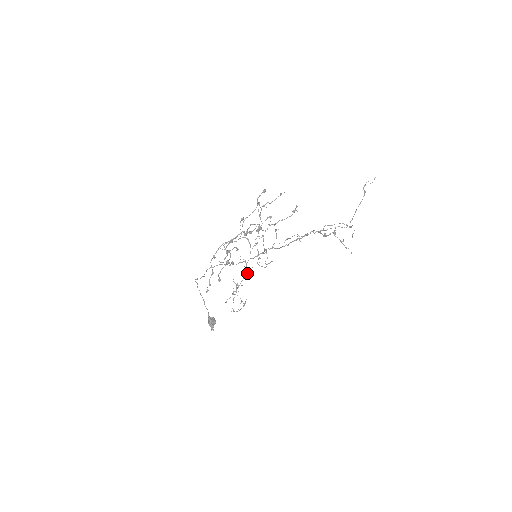
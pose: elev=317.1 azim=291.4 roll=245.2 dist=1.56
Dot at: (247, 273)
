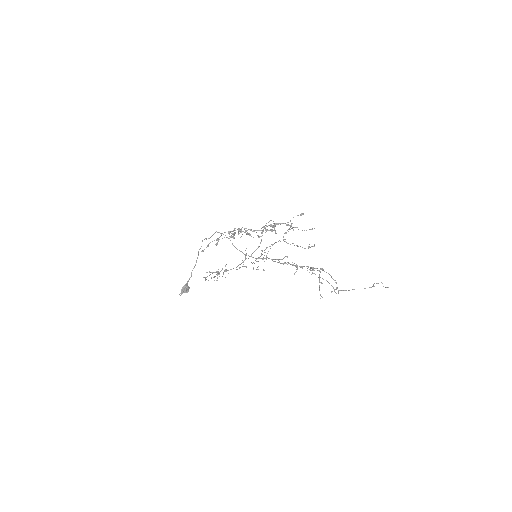
Dot at: occluded
